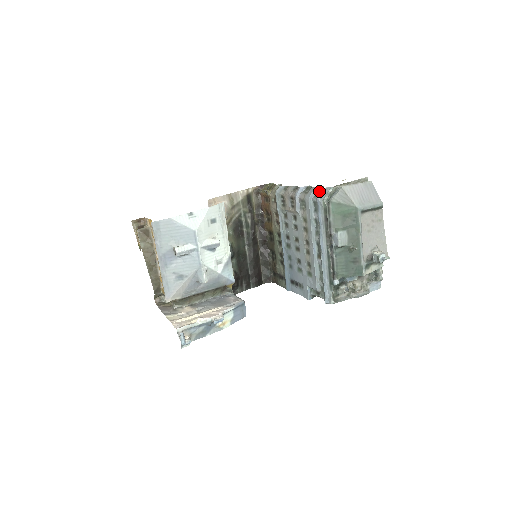
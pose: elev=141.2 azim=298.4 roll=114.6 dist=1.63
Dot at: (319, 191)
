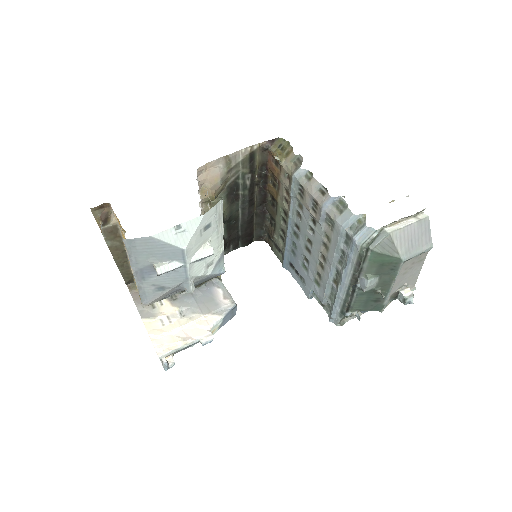
Dot at: (357, 222)
